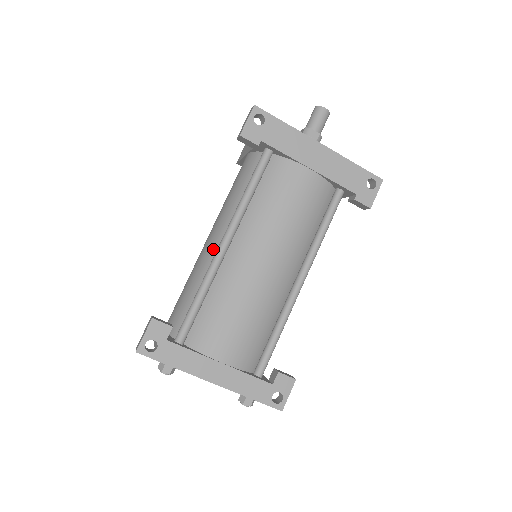
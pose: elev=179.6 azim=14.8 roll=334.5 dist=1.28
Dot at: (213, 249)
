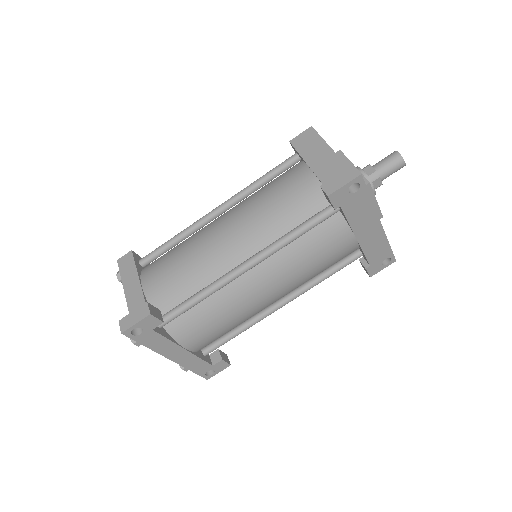
Dot at: (230, 256)
